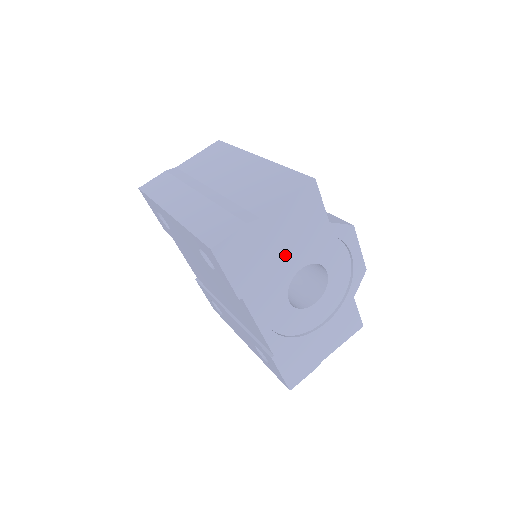
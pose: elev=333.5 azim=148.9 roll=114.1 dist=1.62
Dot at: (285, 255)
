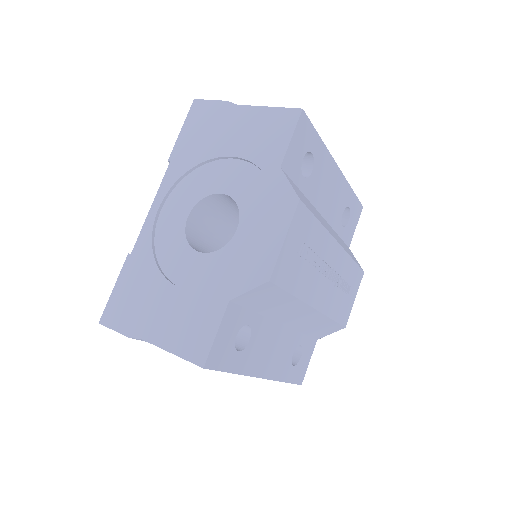
Dot at: (226, 164)
